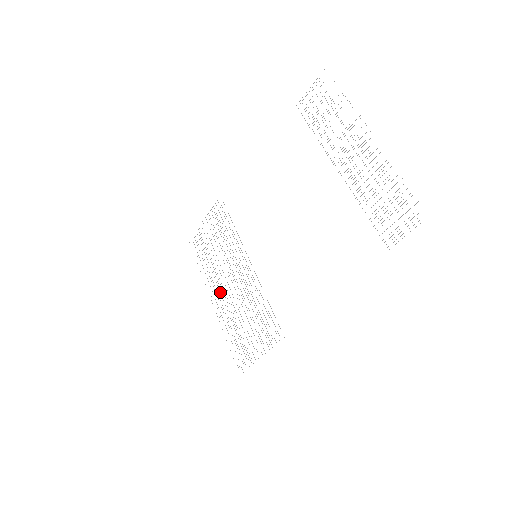
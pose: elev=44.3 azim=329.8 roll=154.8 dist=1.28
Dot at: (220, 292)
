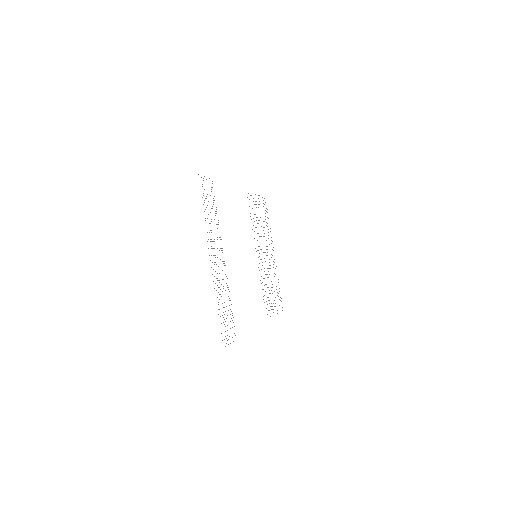
Dot at: occluded
